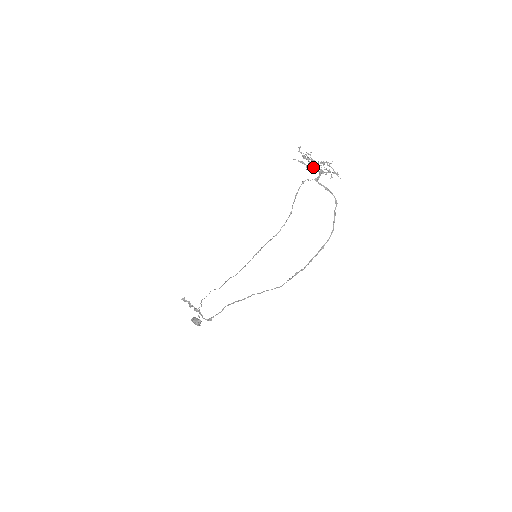
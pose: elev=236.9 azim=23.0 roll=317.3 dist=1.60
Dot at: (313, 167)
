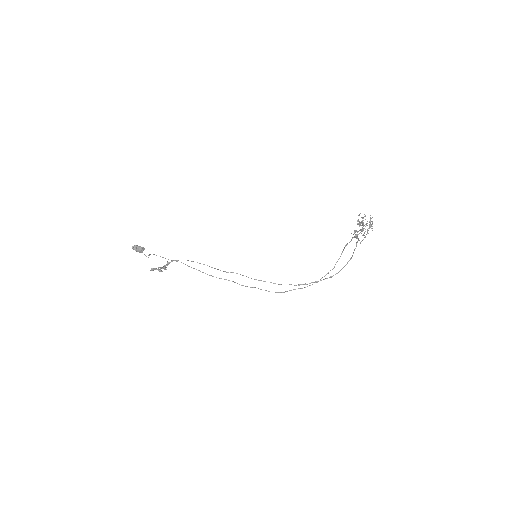
Dot at: occluded
